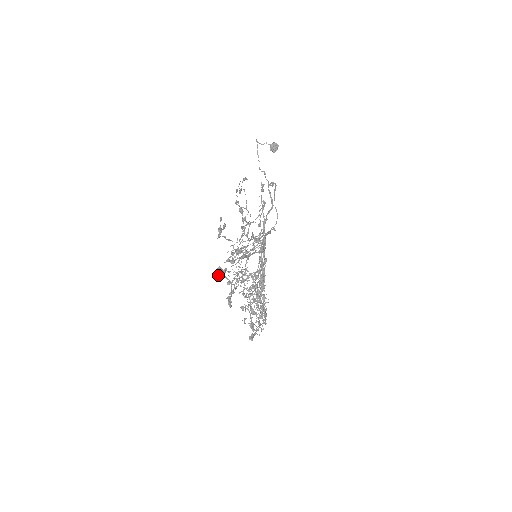
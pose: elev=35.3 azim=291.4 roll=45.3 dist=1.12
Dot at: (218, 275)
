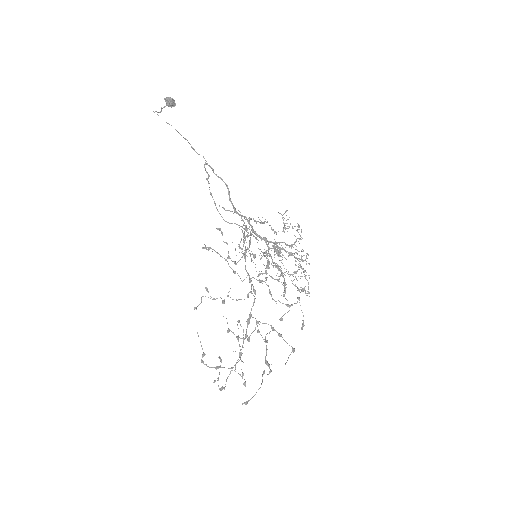
Dot at: occluded
